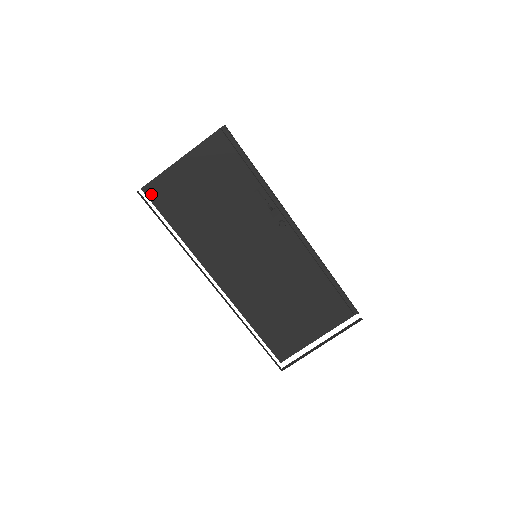
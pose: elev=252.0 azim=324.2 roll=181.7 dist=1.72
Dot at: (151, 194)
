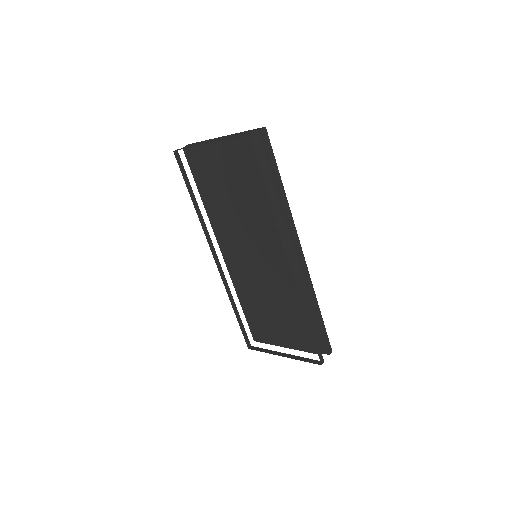
Dot at: (187, 157)
